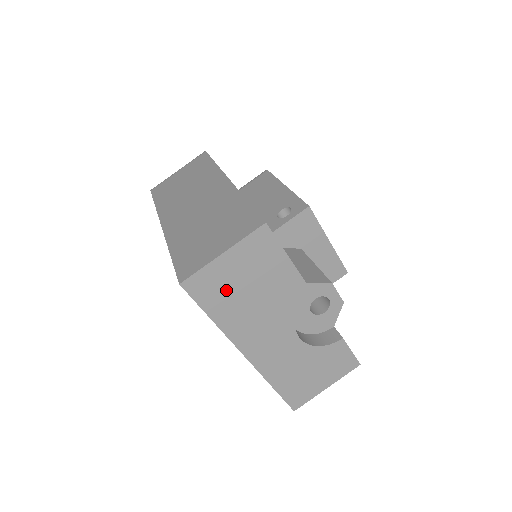
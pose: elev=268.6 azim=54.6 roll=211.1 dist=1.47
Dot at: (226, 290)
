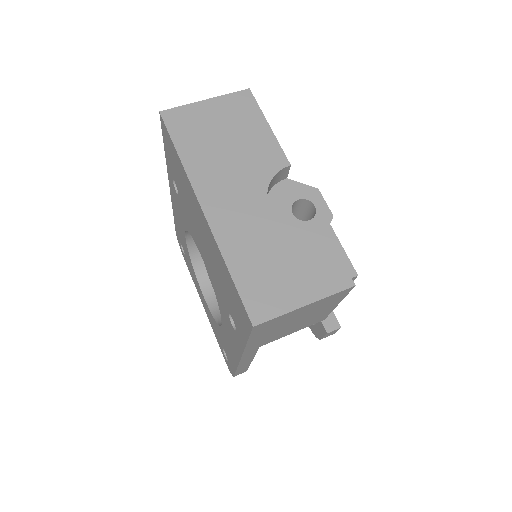
Dot at: (200, 131)
